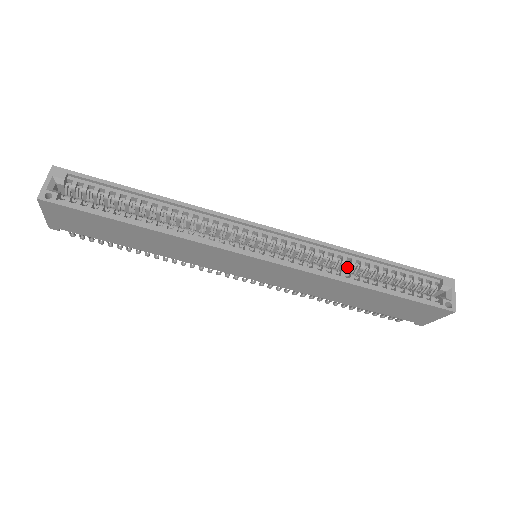
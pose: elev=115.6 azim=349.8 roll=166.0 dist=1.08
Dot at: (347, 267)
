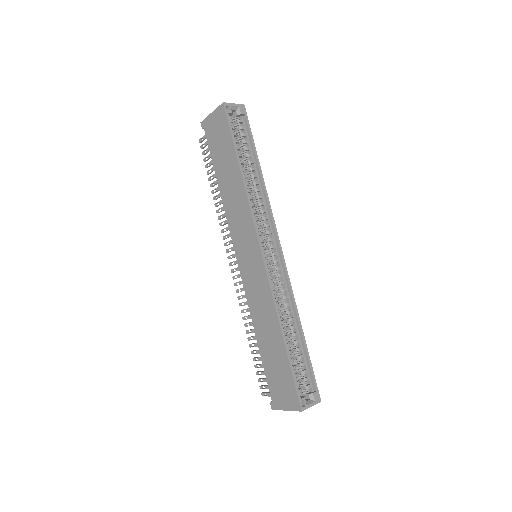
Dot at: (286, 317)
